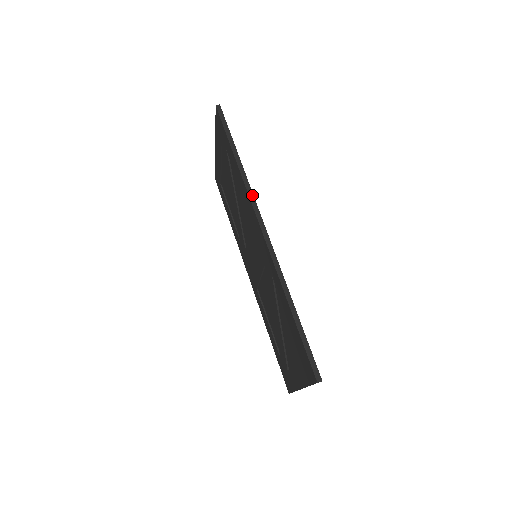
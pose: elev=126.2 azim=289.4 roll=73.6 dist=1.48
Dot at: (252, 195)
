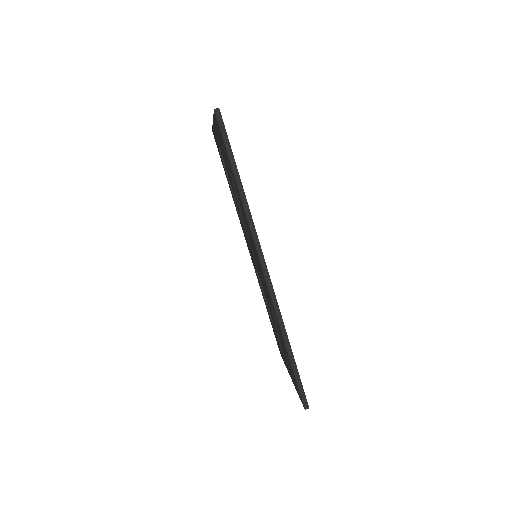
Dot at: (254, 230)
